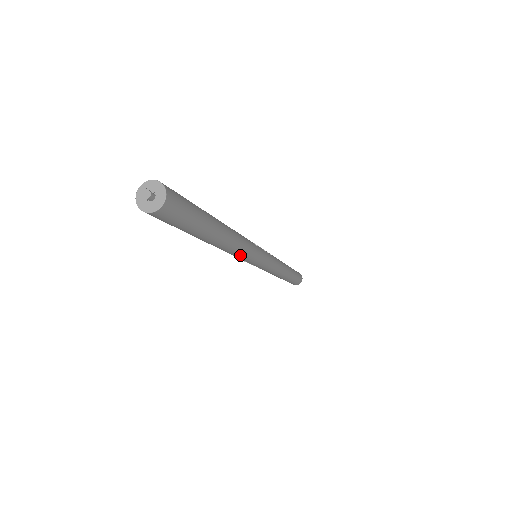
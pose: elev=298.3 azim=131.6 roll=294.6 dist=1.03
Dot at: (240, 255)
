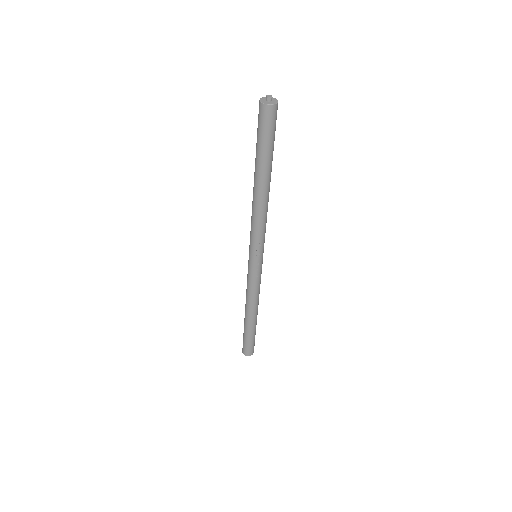
Dot at: (265, 223)
